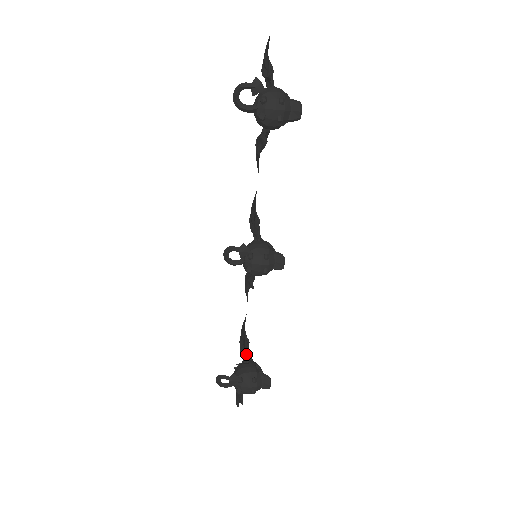
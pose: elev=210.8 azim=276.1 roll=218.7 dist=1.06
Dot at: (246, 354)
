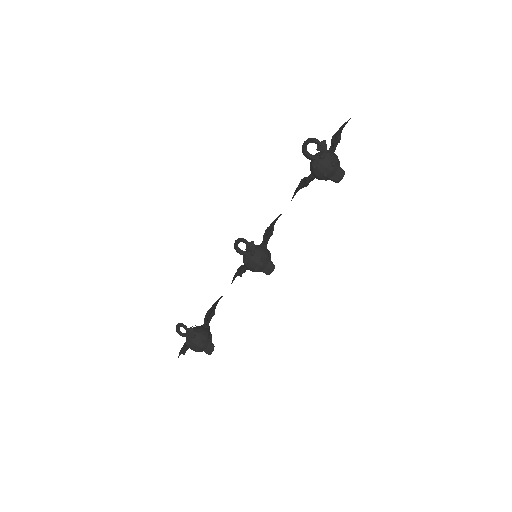
Dot at: (208, 321)
